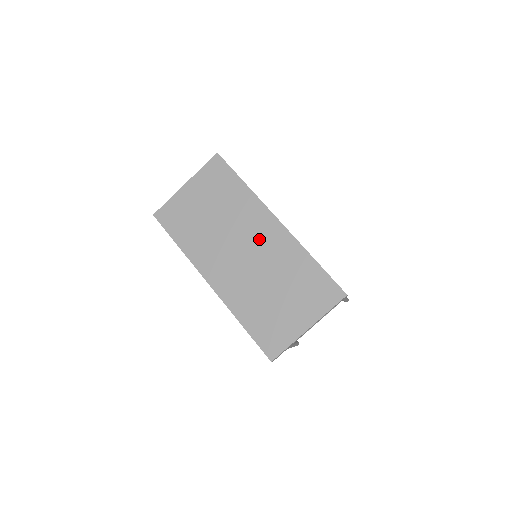
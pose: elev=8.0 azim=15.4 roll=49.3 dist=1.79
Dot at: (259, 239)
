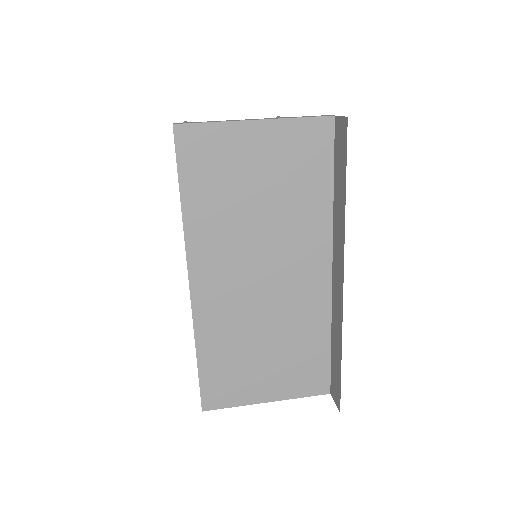
Dot at: (293, 277)
